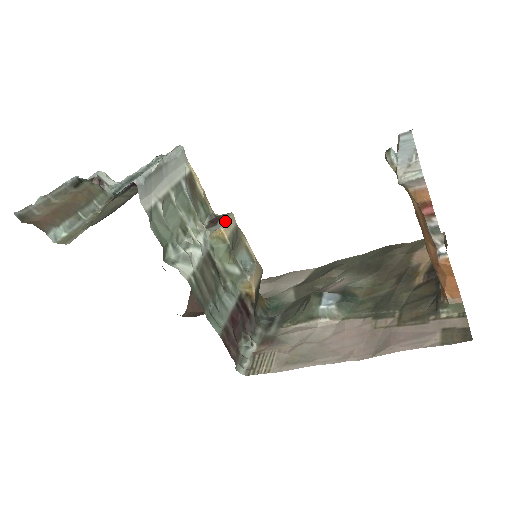
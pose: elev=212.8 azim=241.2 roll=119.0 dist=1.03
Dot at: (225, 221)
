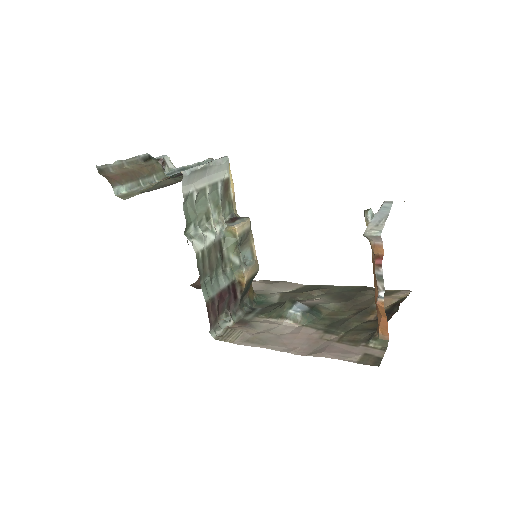
Dot at: (241, 222)
